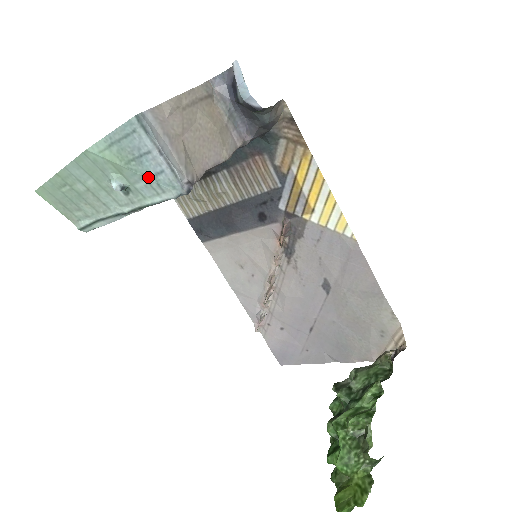
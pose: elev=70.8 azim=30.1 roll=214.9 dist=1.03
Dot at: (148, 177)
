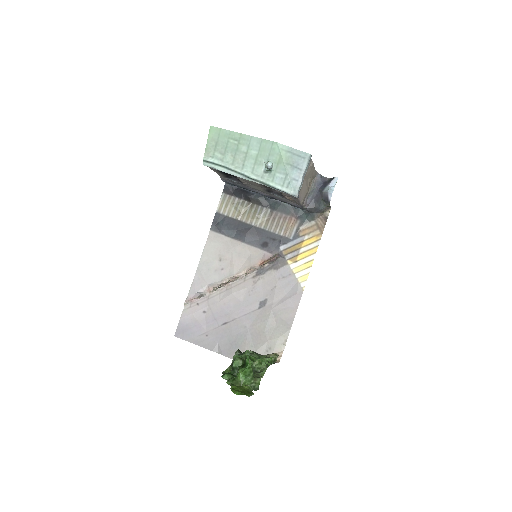
Dot at: (289, 176)
